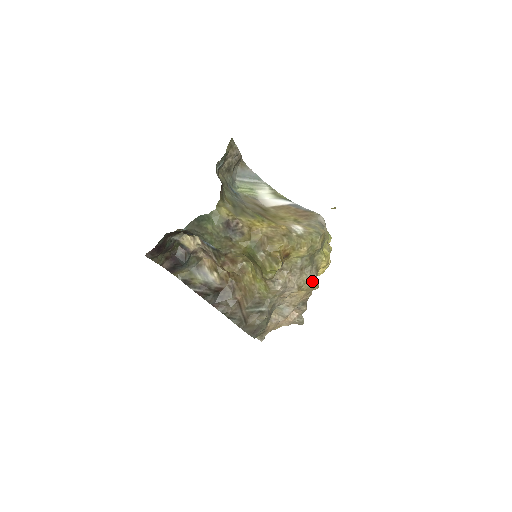
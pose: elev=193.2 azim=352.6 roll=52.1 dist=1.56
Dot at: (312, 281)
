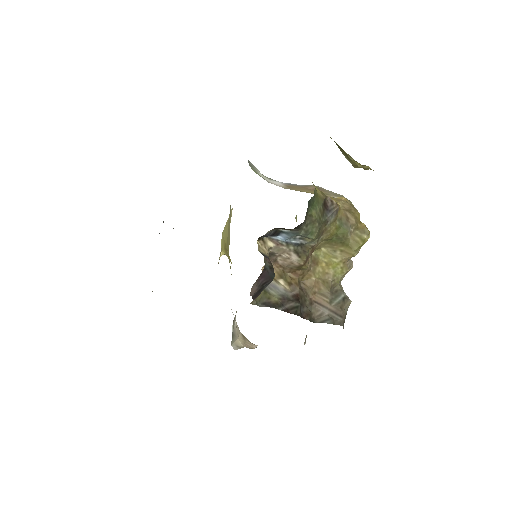
Dot at: occluded
